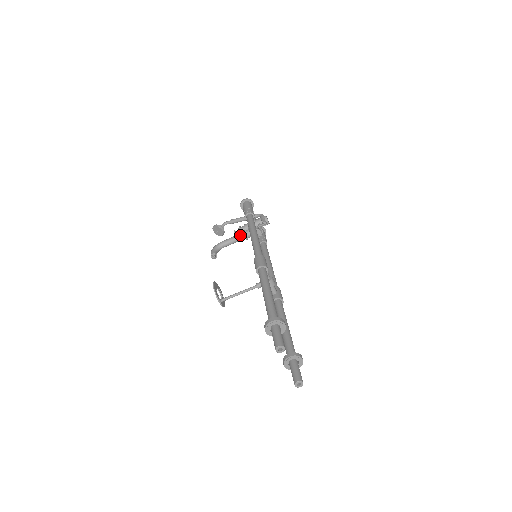
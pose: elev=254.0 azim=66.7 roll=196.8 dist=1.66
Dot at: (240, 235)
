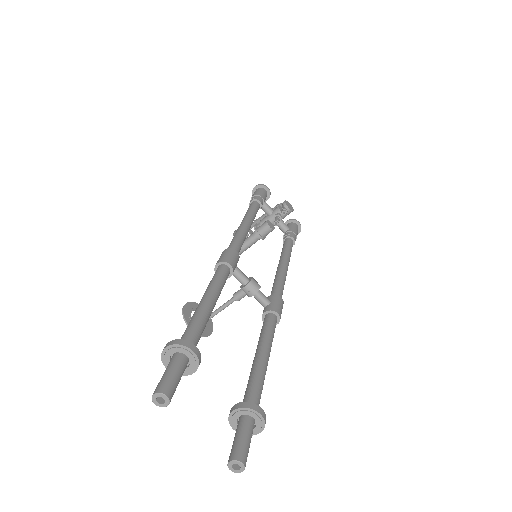
Dot at: (252, 235)
